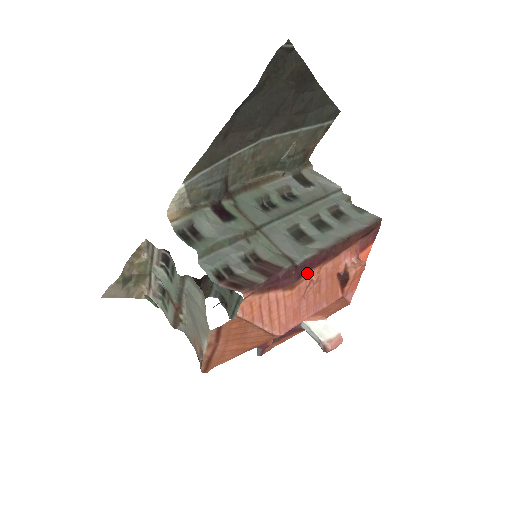
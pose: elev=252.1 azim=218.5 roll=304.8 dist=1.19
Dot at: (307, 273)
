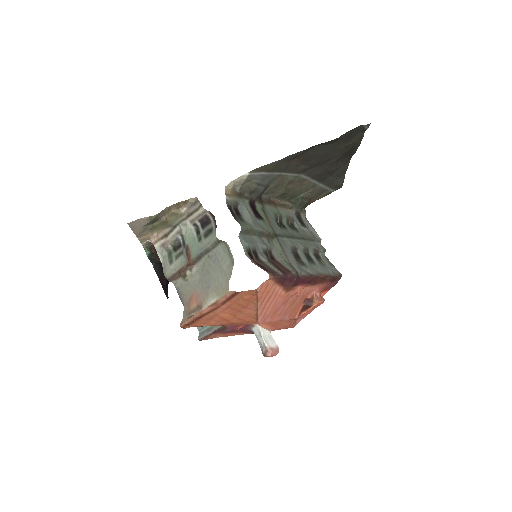
Dot at: (298, 286)
